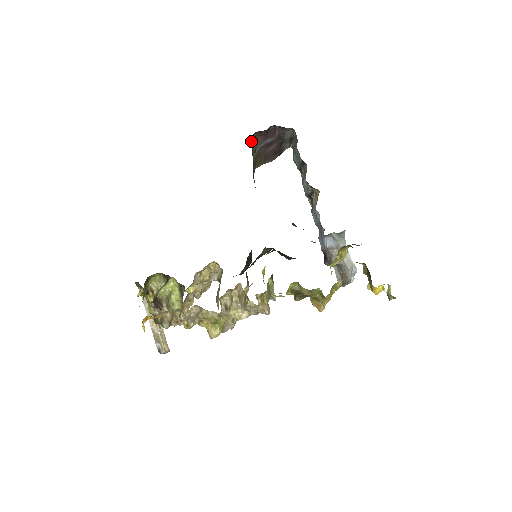
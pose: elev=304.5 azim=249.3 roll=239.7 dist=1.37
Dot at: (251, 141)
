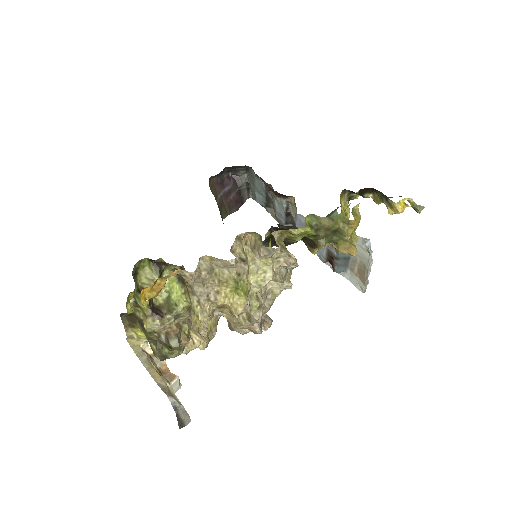
Dot at: occluded
